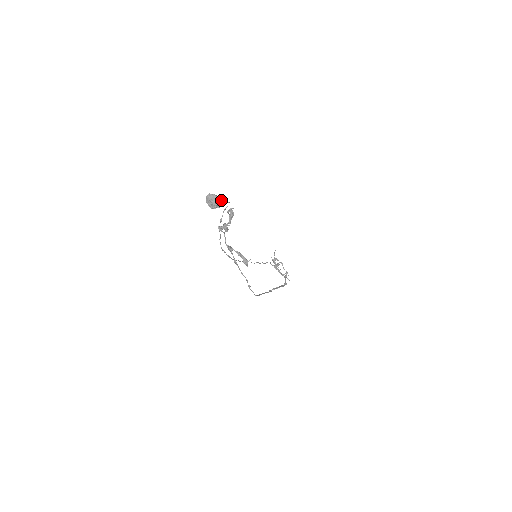
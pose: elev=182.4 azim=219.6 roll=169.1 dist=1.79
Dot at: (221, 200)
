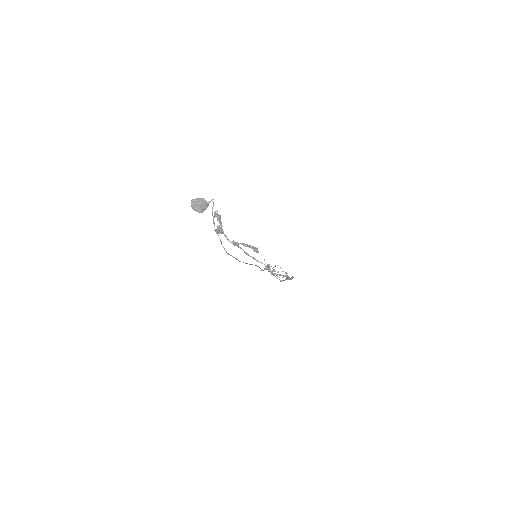
Dot at: (205, 200)
